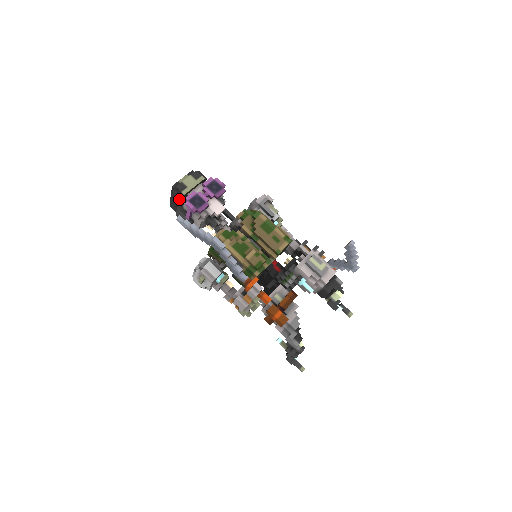
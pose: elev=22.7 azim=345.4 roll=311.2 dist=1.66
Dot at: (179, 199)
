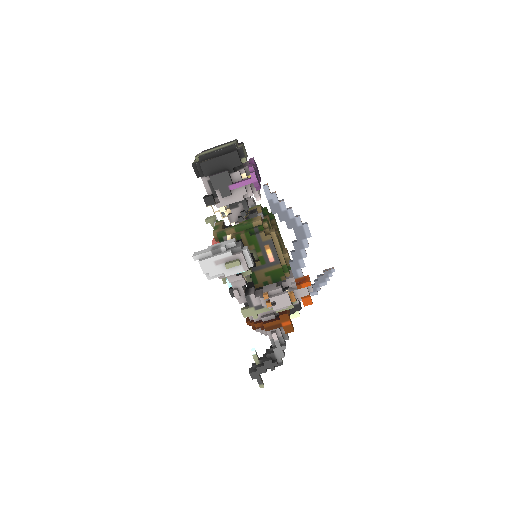
Dot at: (237, 163)
